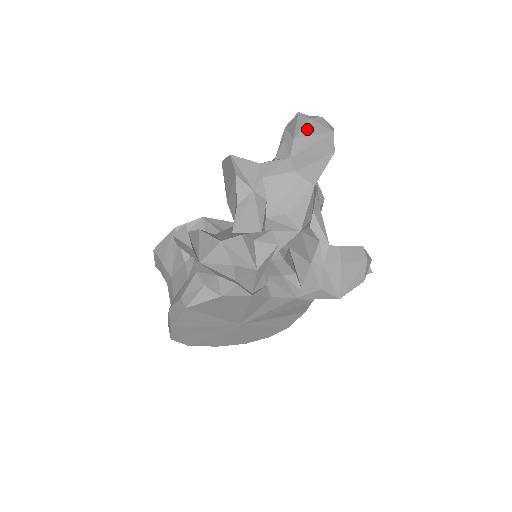
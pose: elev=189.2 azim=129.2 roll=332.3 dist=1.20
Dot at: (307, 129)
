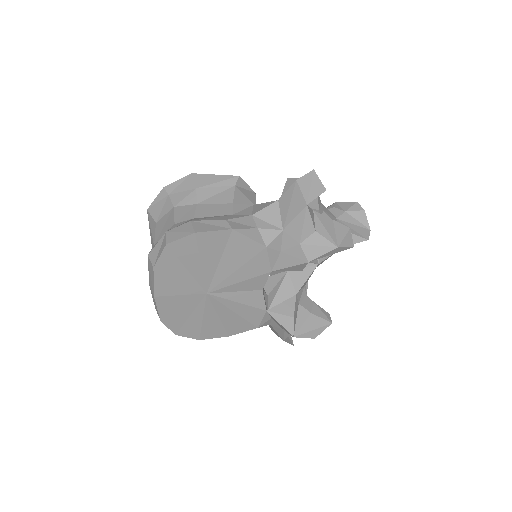
Dot at: (358, 214)
